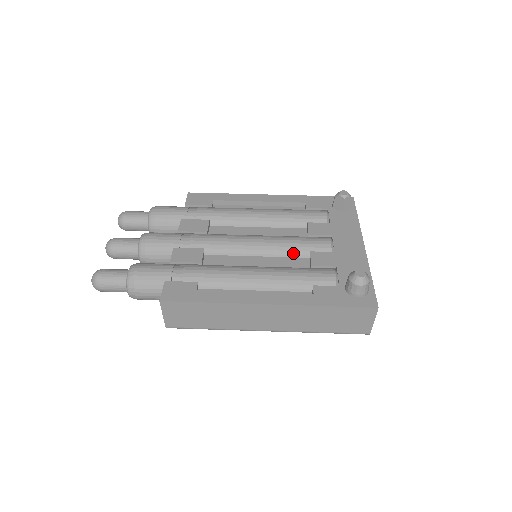
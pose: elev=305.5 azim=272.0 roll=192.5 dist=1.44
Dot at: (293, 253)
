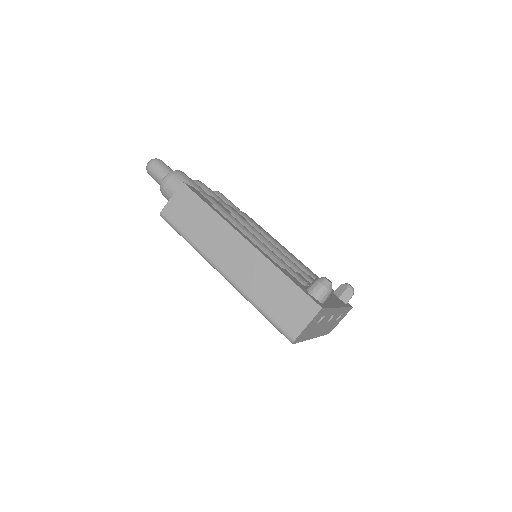
Dot at: occluded
